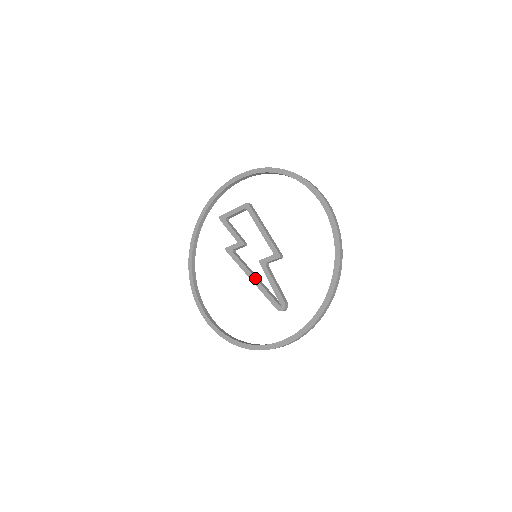
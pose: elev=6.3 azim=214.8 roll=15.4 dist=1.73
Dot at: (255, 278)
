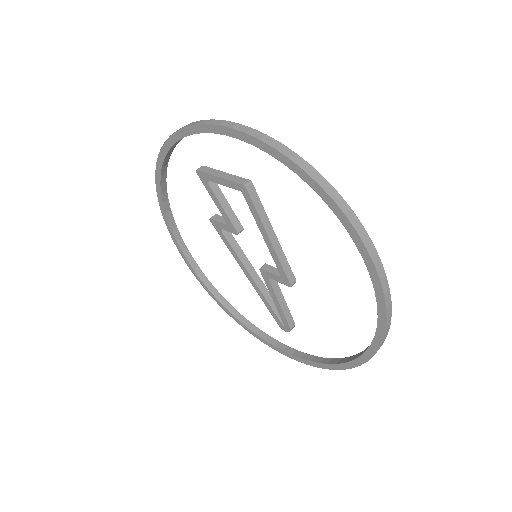
Dot at: (253, 281)
